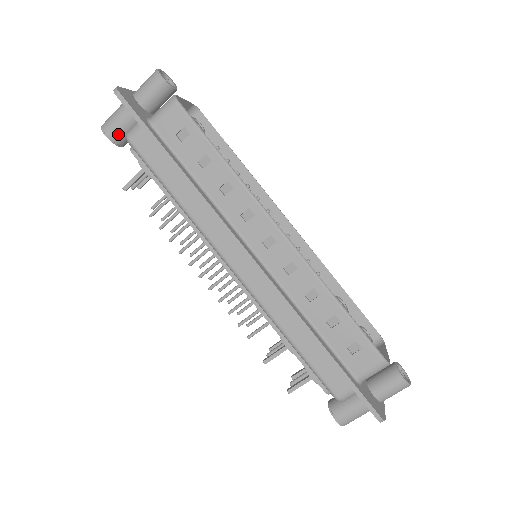
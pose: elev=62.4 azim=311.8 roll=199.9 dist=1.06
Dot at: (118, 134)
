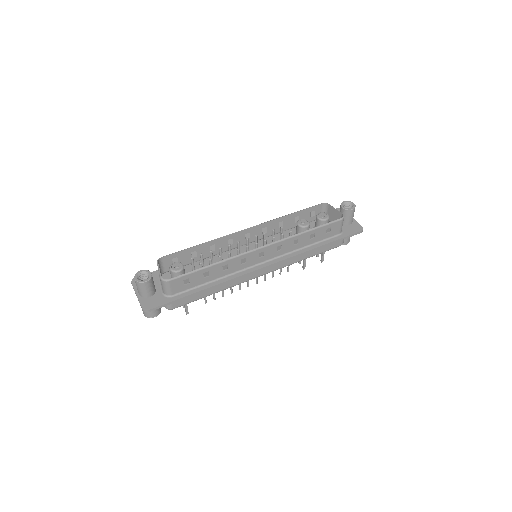
Dot at: (158, 310)
